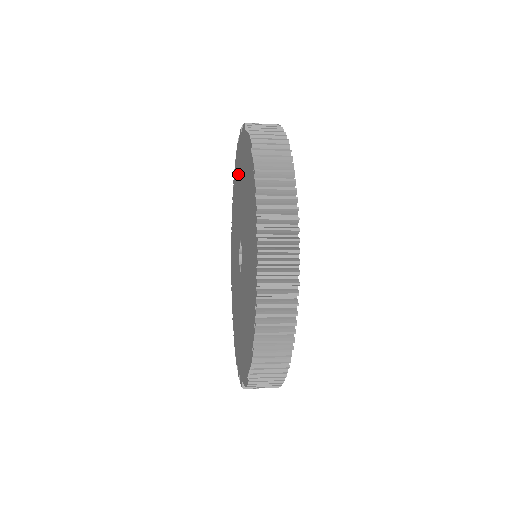
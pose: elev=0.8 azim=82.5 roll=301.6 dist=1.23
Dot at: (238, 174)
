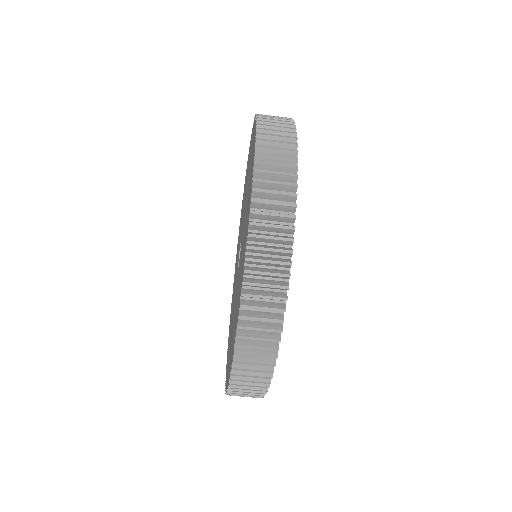
Dot at: (237, 251)
